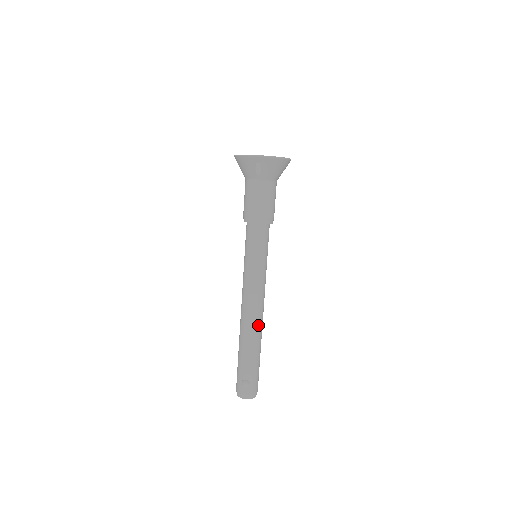
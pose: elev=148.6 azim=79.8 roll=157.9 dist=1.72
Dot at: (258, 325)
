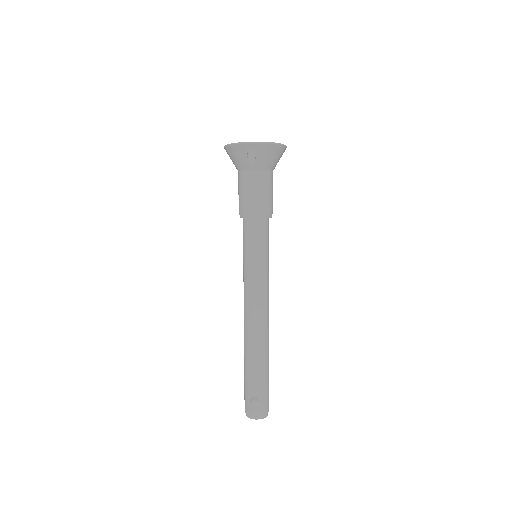
Dot at: (264, 333)
